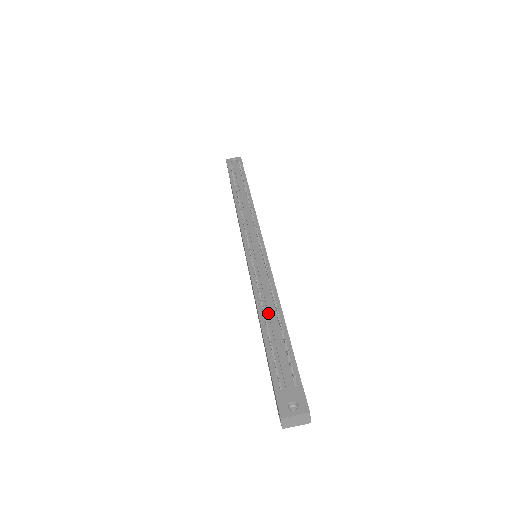
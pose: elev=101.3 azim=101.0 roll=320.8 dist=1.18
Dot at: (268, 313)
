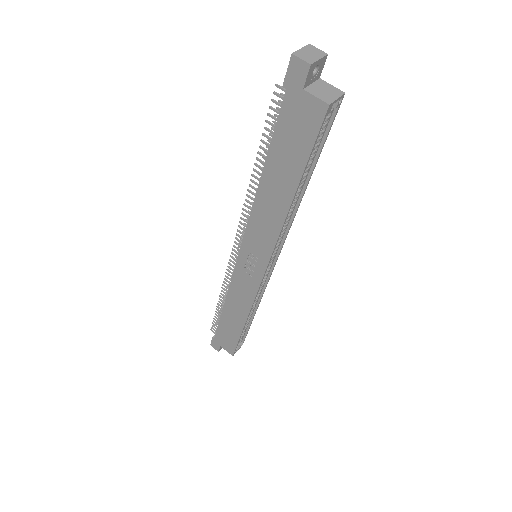
Dot at: occluded
